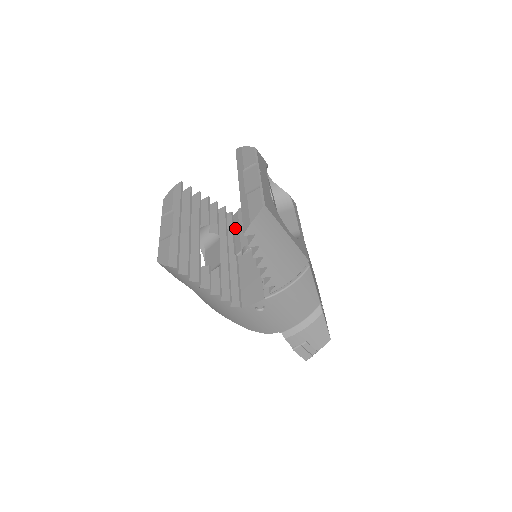
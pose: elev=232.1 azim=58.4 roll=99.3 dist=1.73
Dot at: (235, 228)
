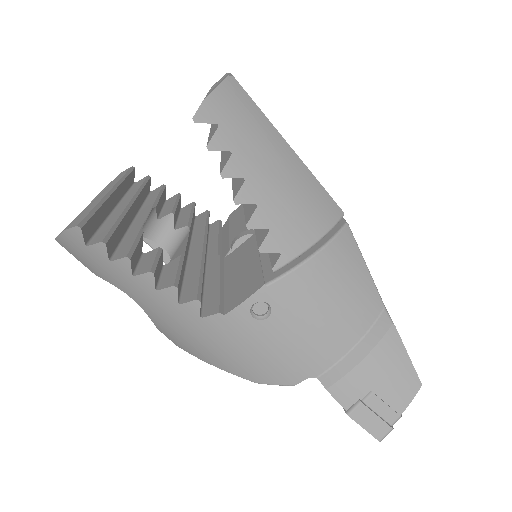
Dot at: (224, 234)
